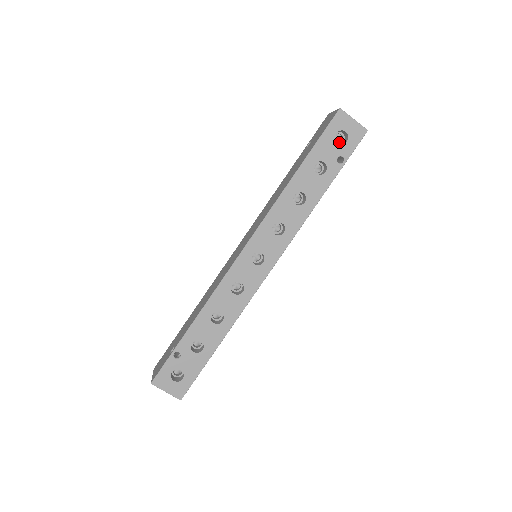
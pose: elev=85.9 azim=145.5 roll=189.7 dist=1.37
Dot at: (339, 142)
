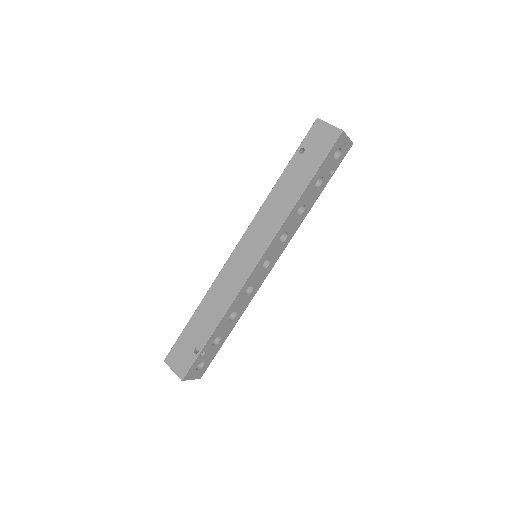
Dot at: occluded
